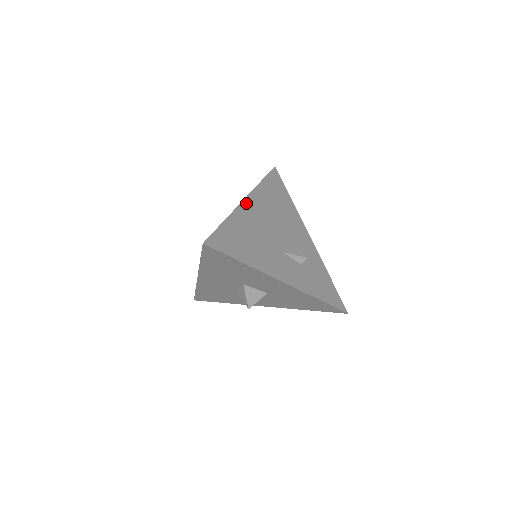
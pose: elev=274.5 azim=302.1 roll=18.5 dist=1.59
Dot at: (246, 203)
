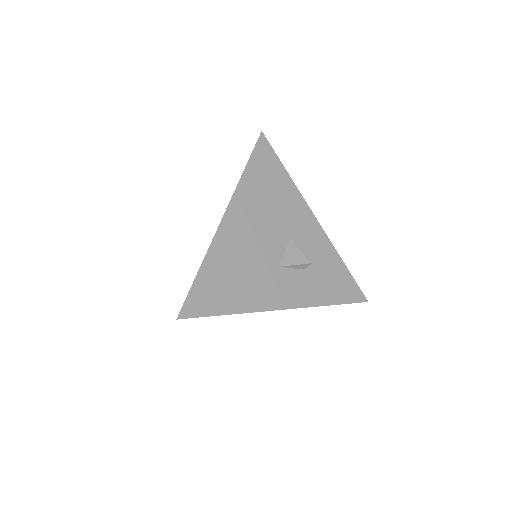
Dot at: (225, 223)
